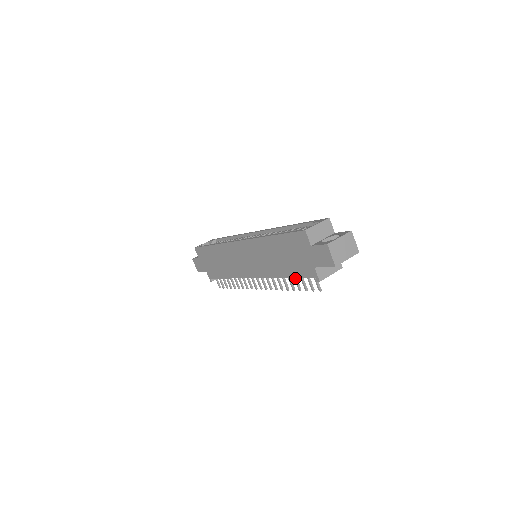
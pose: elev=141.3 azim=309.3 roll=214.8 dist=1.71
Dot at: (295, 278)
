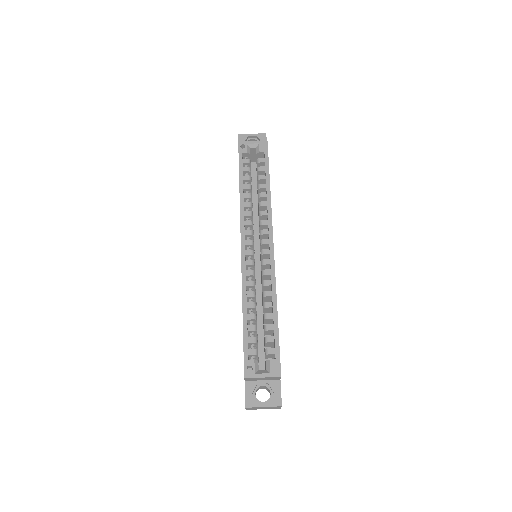
Dot at: occluded
